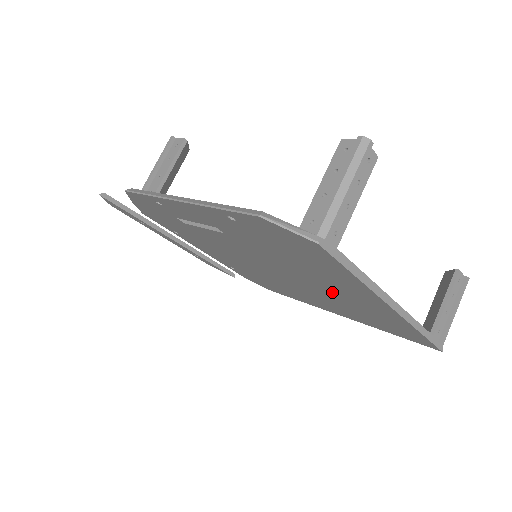
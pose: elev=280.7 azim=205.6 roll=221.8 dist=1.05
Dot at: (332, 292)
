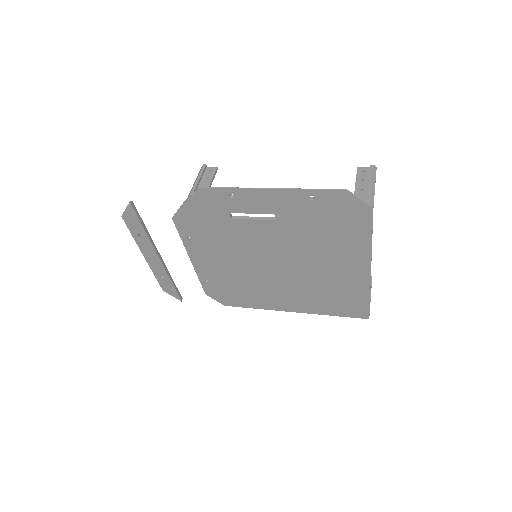
Dot at: (323, 271)
